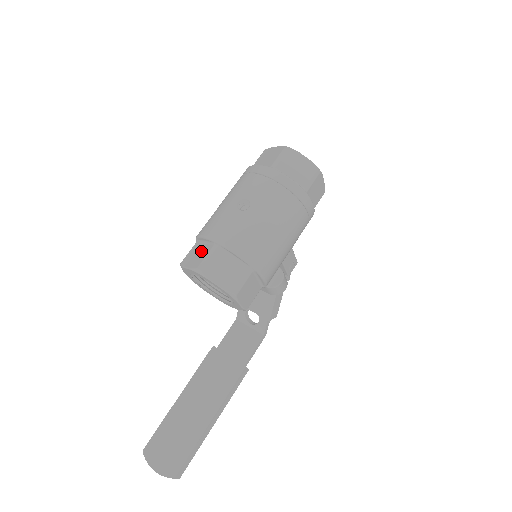
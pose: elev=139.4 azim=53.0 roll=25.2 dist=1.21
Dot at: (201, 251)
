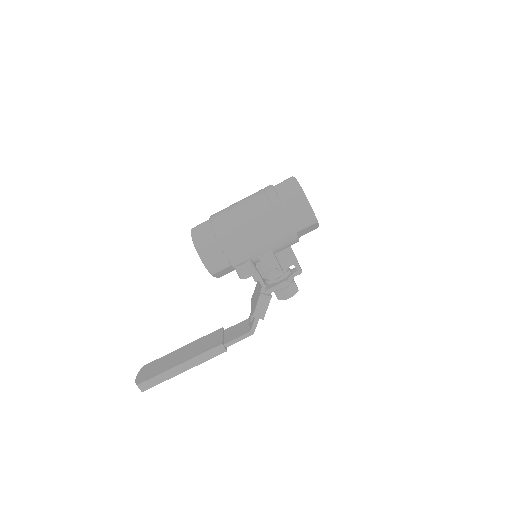
Dot at: occluded
